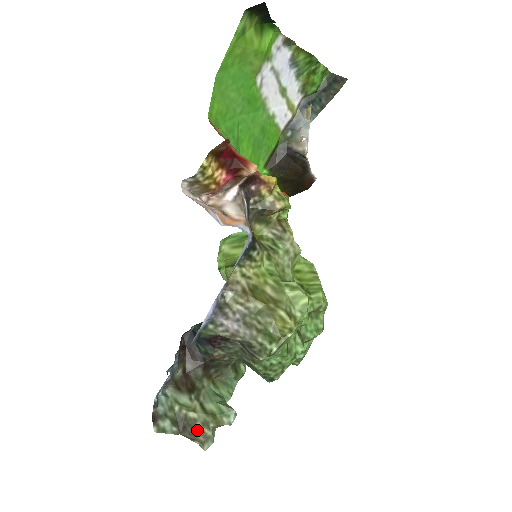
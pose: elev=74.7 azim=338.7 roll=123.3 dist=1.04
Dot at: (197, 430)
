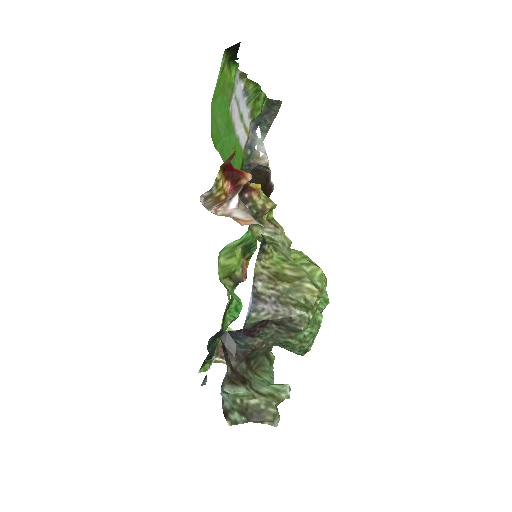
Dot at: (263, 412)
